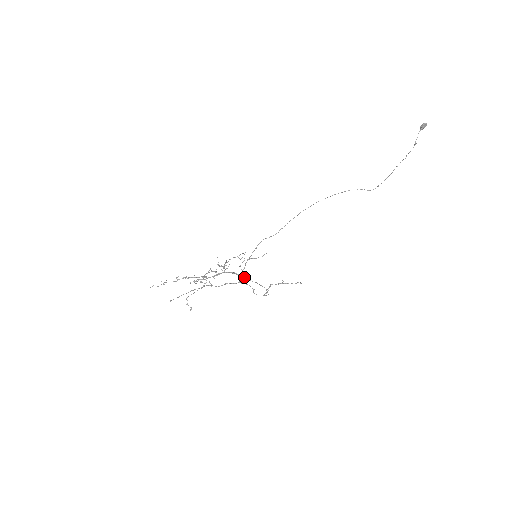
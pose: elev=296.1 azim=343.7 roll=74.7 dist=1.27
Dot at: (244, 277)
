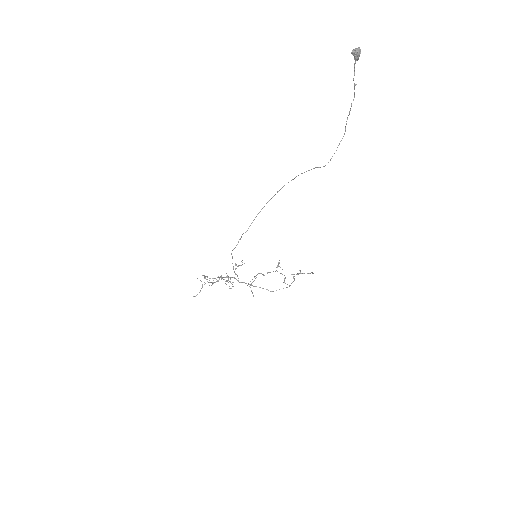
Dot at: (242, 282)
